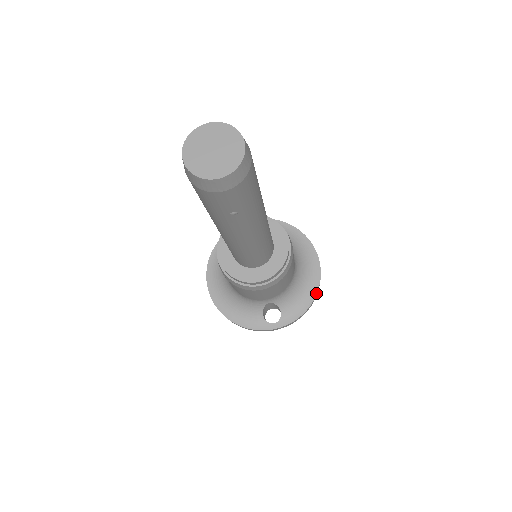
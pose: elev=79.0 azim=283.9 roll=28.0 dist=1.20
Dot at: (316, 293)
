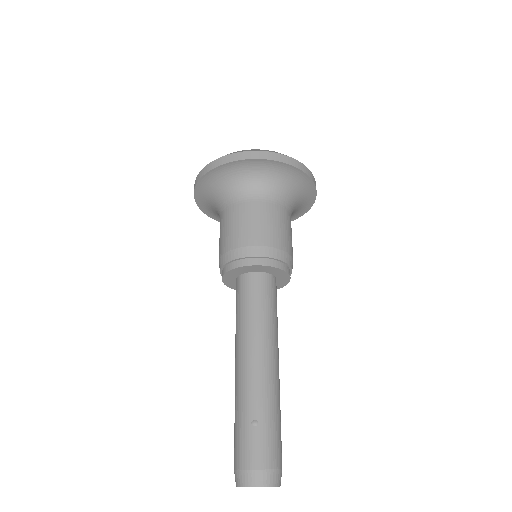
Dot at: occluded
